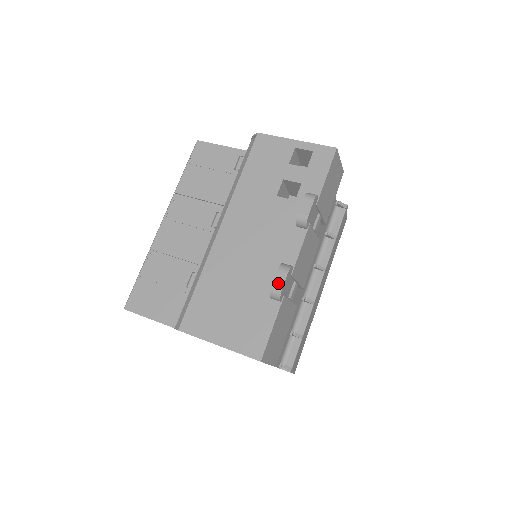
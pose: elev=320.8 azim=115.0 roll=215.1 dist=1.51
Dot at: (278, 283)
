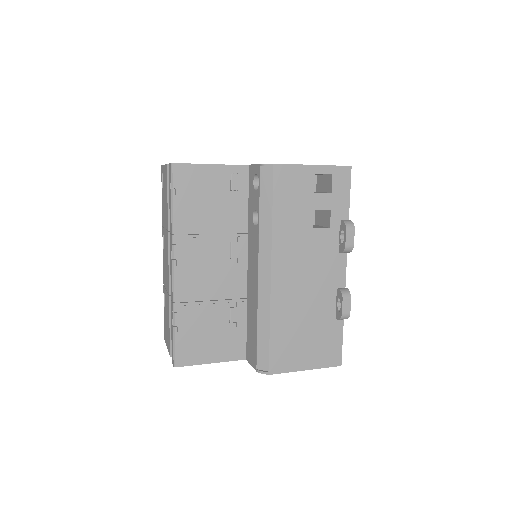
Dot at: (346, 310)
